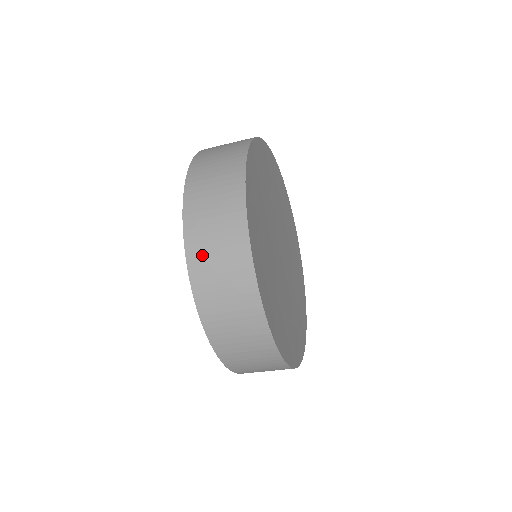
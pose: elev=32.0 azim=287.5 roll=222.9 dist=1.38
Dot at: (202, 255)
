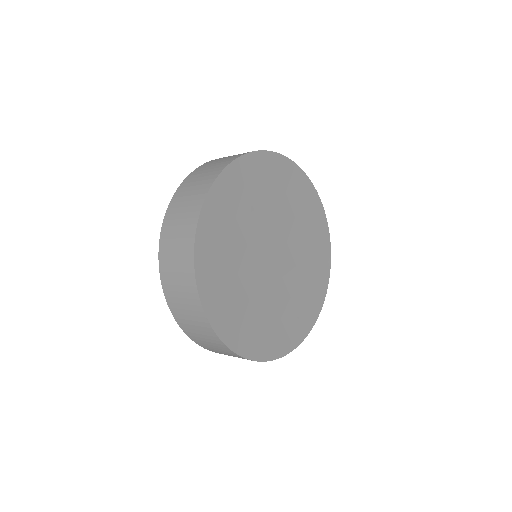
Dot at: (171, 288)
